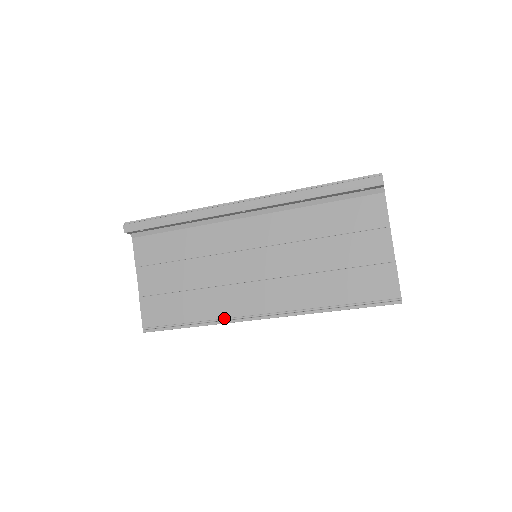
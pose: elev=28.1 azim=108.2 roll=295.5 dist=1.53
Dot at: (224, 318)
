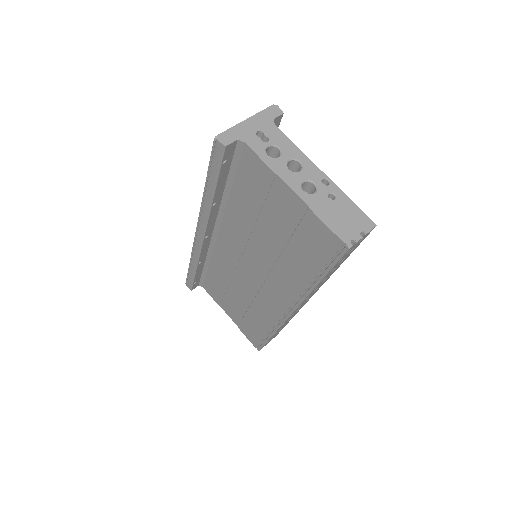
Dot at: (276, 324)
